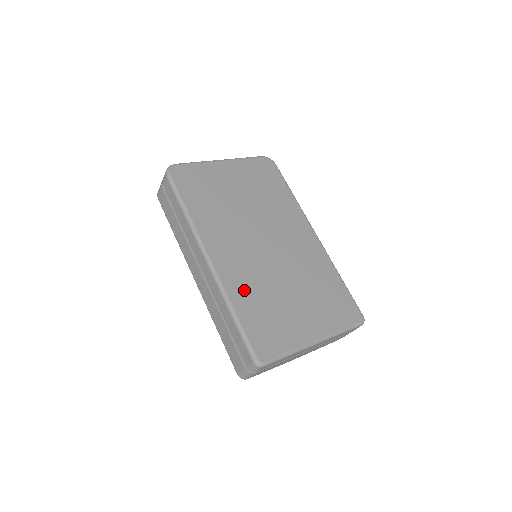
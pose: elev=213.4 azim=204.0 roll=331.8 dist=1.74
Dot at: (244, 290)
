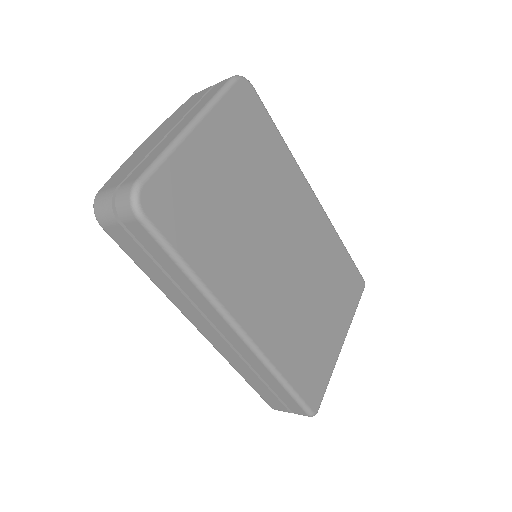
Dot at: (284, 343)
